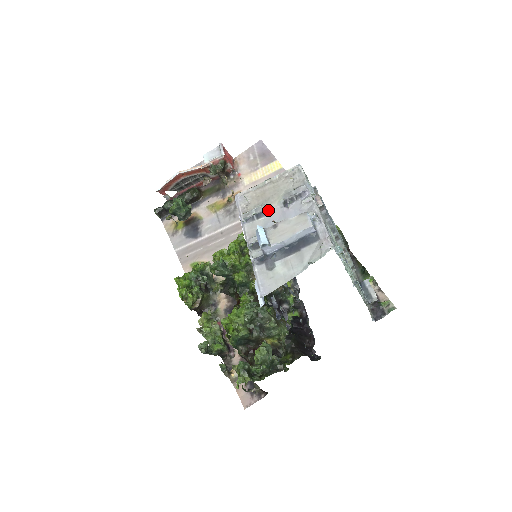
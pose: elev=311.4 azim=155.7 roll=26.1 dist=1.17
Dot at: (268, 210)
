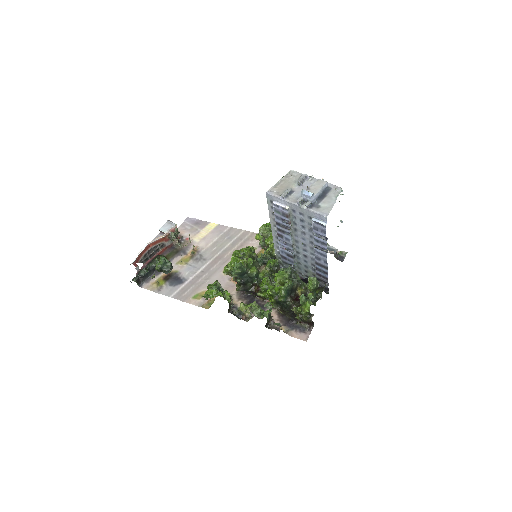
Dot at: (292, 190)
